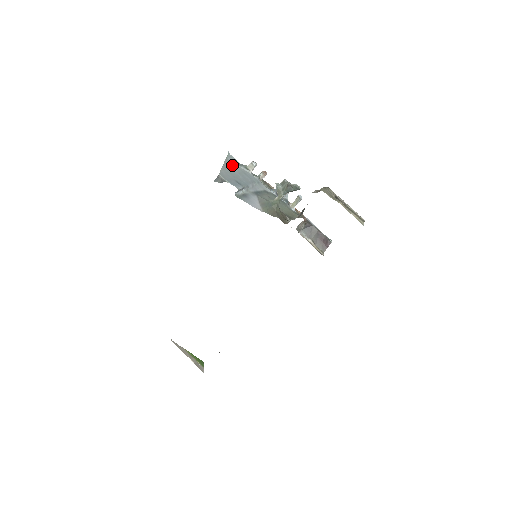
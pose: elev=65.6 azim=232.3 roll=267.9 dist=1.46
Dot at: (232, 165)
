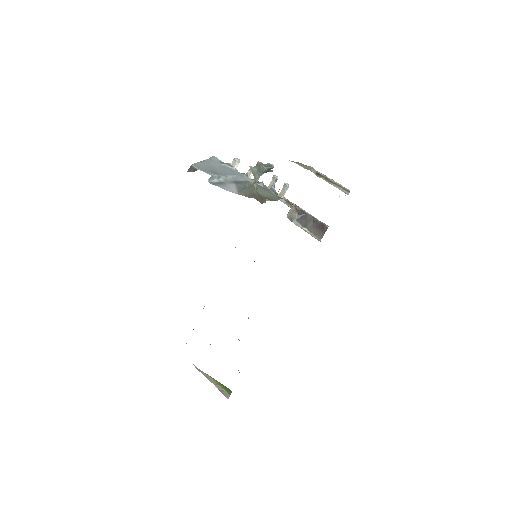
Dot at: (213, 163)
